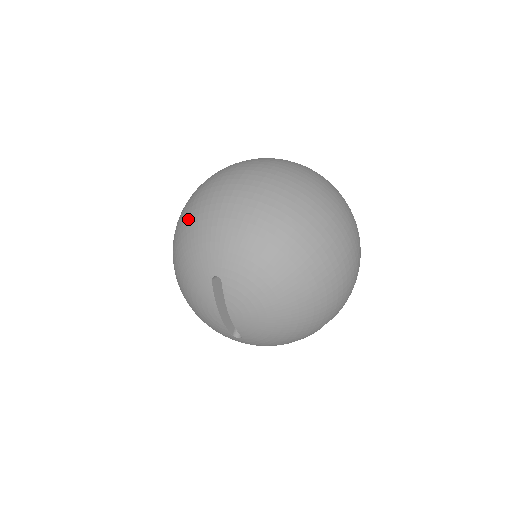
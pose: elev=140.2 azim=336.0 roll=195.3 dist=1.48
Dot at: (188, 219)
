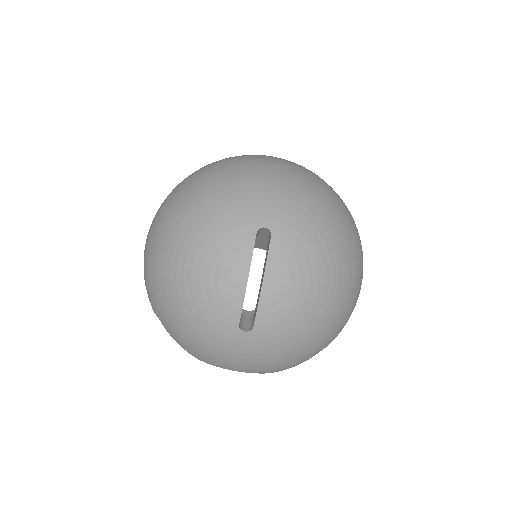
Dot at: (220, 172)
